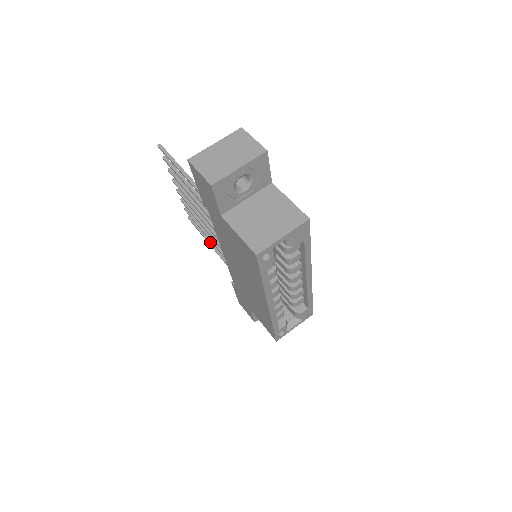
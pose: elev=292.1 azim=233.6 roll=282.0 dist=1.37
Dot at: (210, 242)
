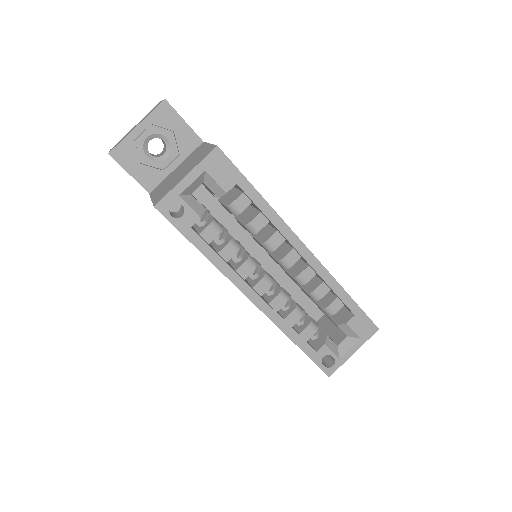
Dot at: occluded
